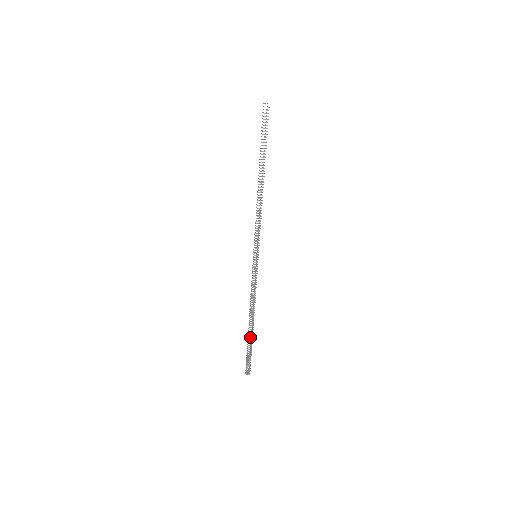
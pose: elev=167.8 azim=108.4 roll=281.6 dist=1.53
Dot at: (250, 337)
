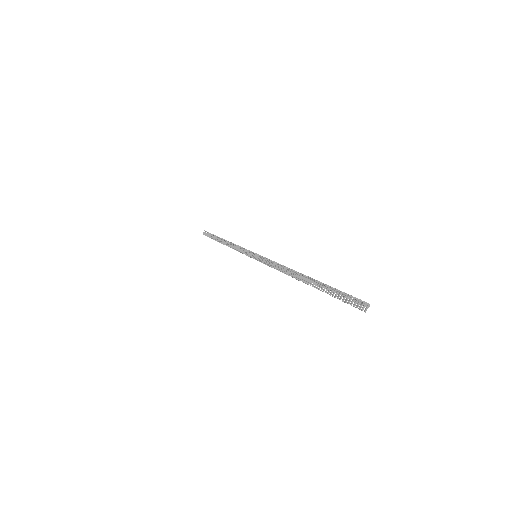
Dot at: (316, 282)
